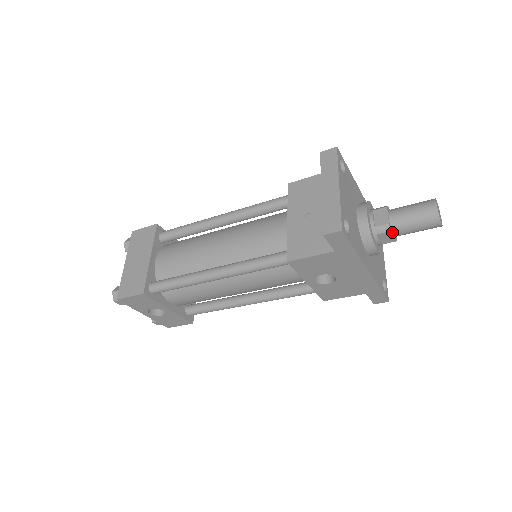
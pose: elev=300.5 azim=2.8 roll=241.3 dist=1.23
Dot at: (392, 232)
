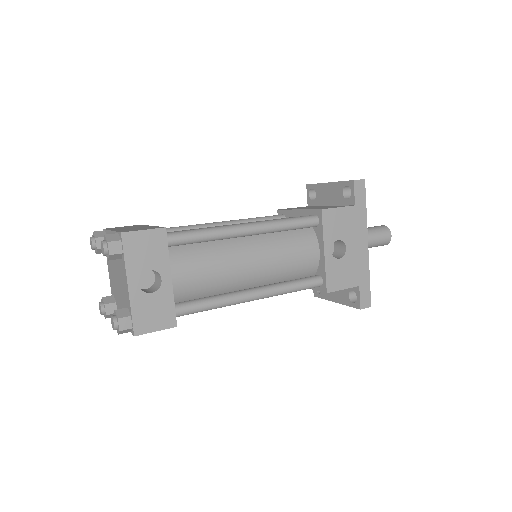
Dot at: occluded
